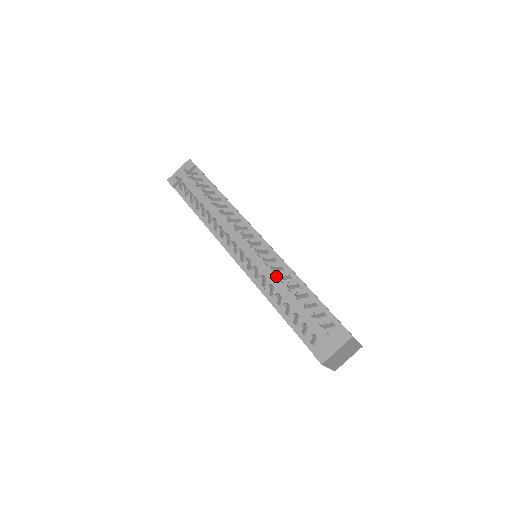
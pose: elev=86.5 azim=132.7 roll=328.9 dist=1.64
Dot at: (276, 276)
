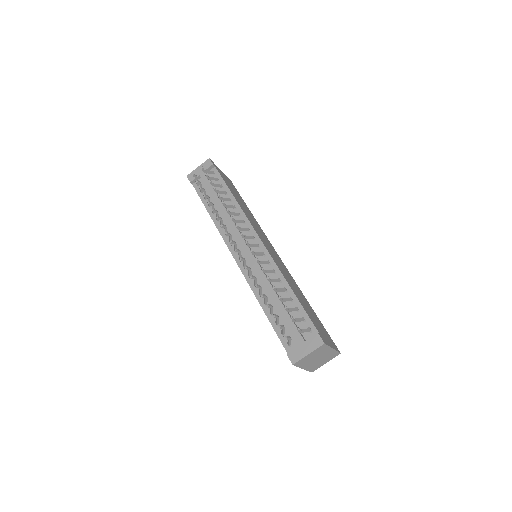
Dot at: occluded
